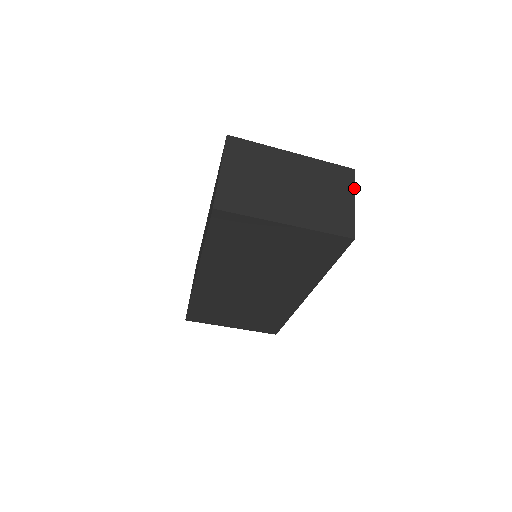
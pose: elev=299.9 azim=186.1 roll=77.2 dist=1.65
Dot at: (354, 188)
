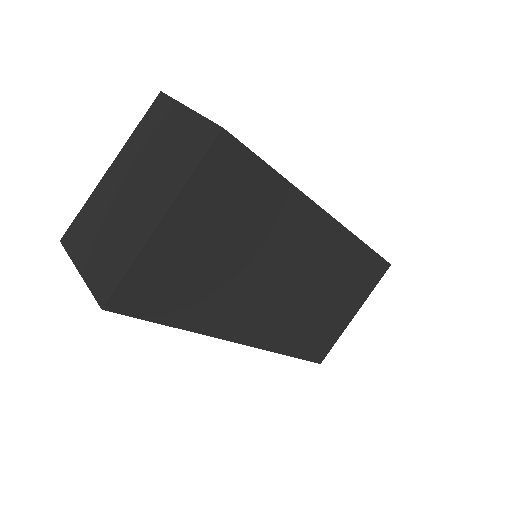
Dot at: (176, 101)
